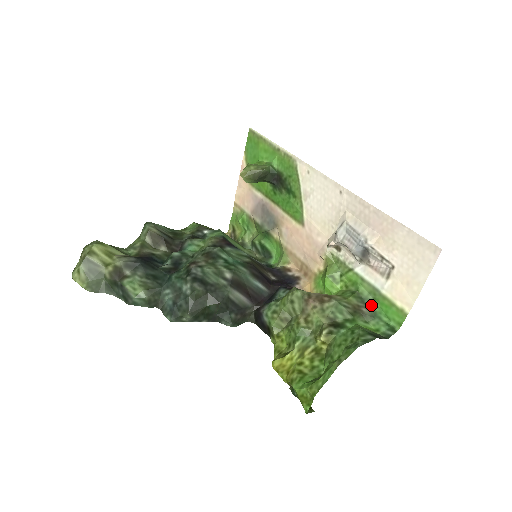
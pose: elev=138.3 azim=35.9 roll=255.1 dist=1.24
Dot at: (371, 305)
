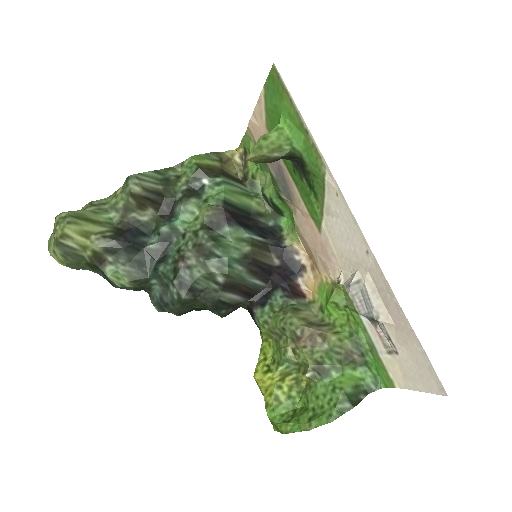
Dot at: (365, 354)
